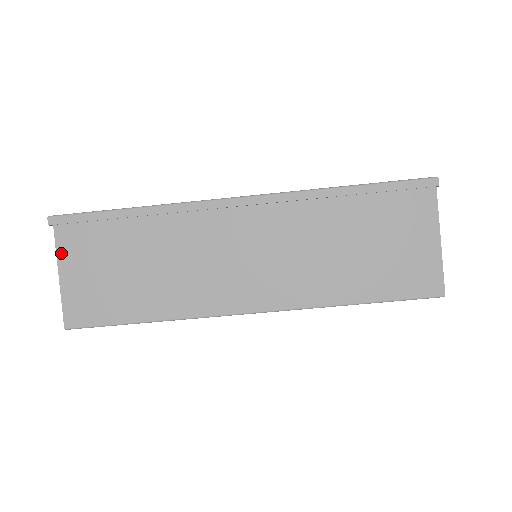
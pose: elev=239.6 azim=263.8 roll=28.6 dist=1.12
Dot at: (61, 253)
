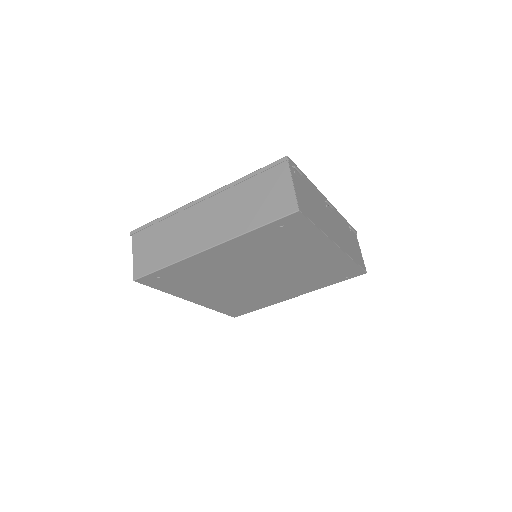
Dot at: (134, 246)
